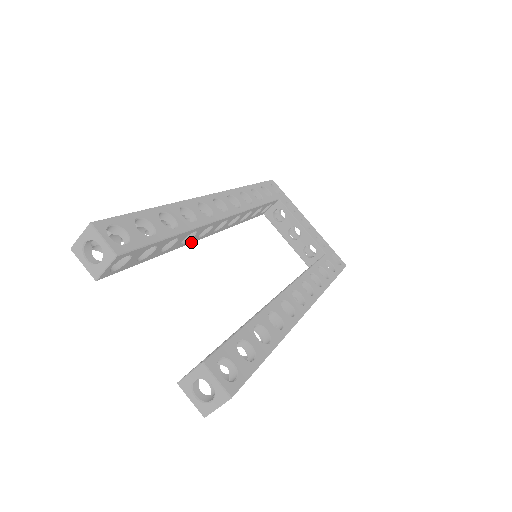
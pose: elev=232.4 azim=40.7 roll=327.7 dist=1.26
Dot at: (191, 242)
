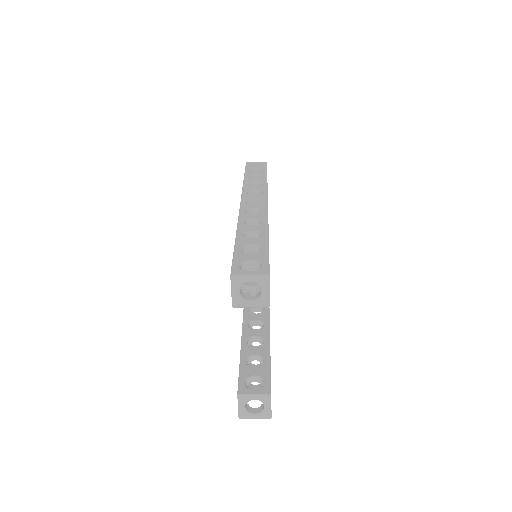
Dot at: occluded
